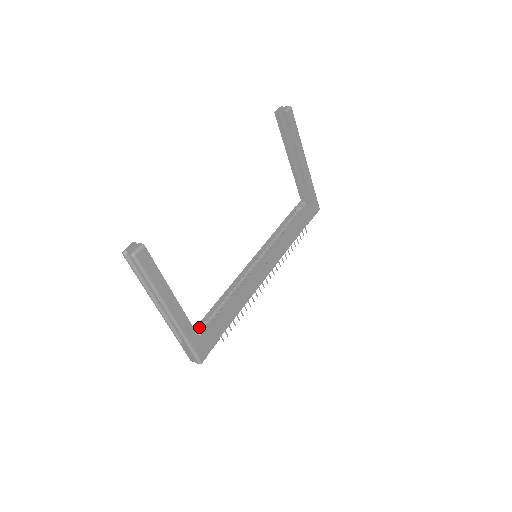
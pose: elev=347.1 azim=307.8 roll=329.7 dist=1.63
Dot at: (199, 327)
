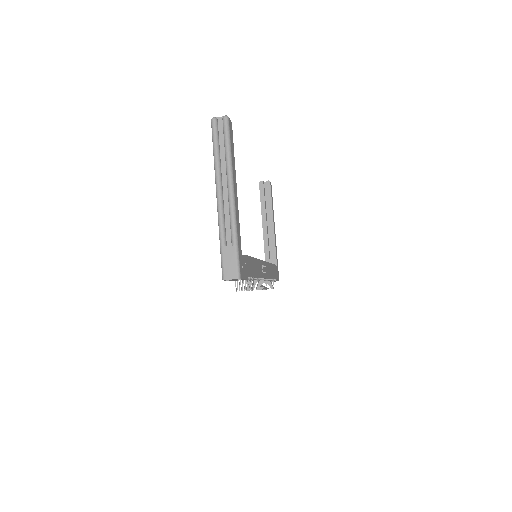
Dot at: occluded
